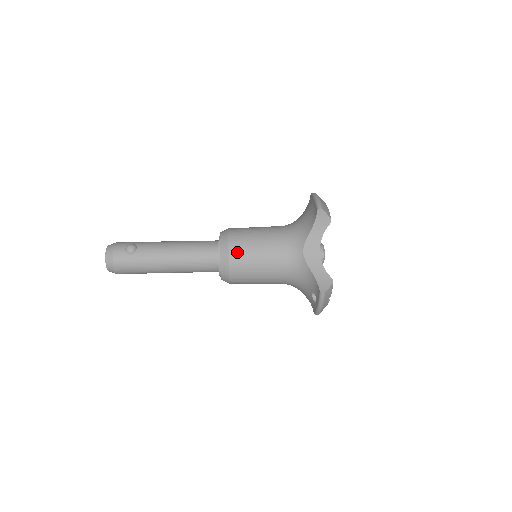
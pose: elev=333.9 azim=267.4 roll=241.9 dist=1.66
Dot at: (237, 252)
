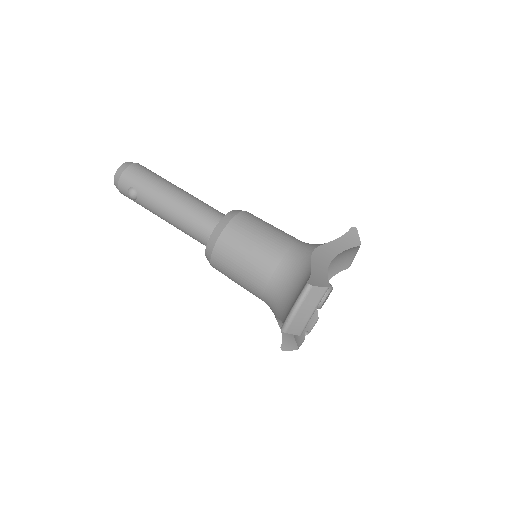
Dot at: (218, 269)
